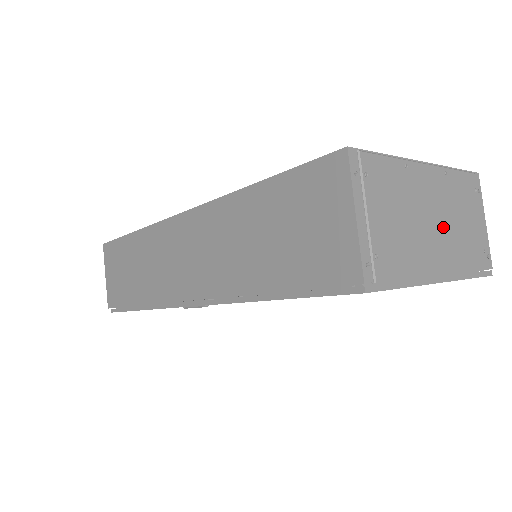
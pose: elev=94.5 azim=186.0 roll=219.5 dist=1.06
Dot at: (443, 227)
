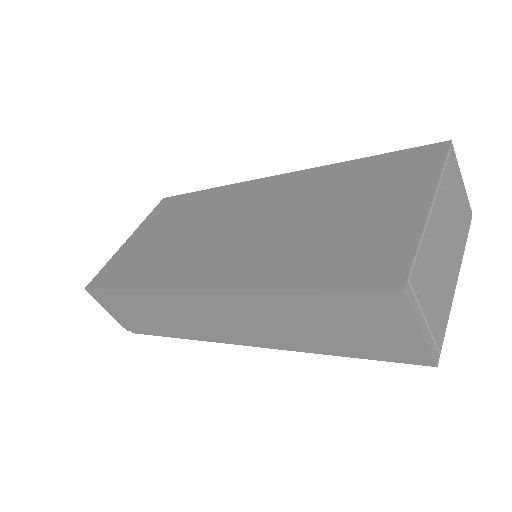
Dot at: (450, 239)
